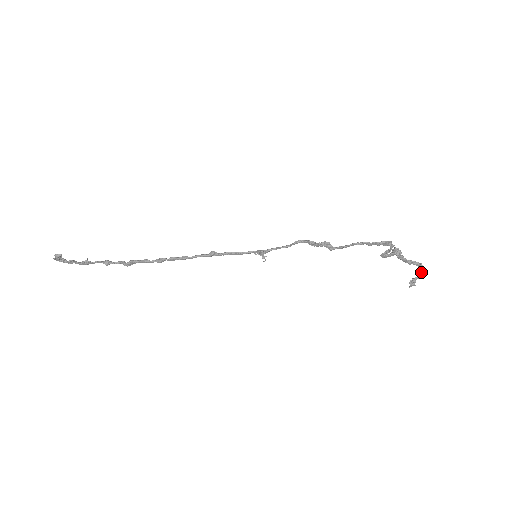
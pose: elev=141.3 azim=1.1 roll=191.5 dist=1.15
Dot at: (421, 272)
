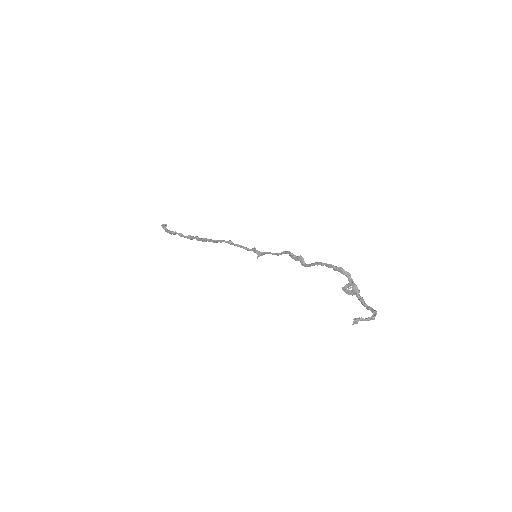
Dot at: (371, 317)
